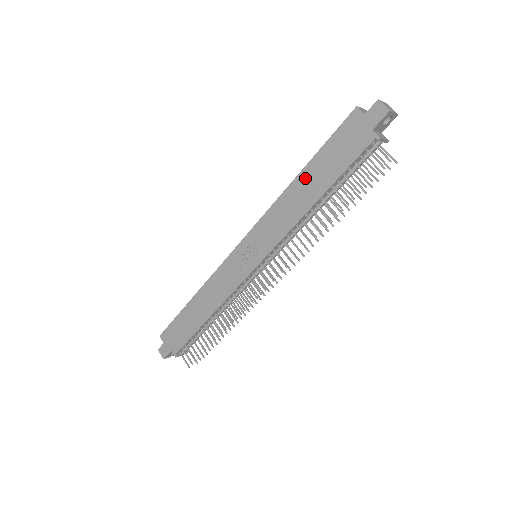
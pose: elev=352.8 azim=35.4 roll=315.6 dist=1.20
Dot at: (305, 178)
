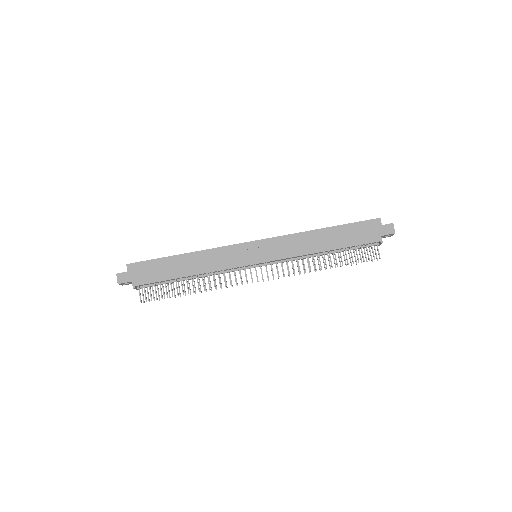
Dot at: (327, 233)
